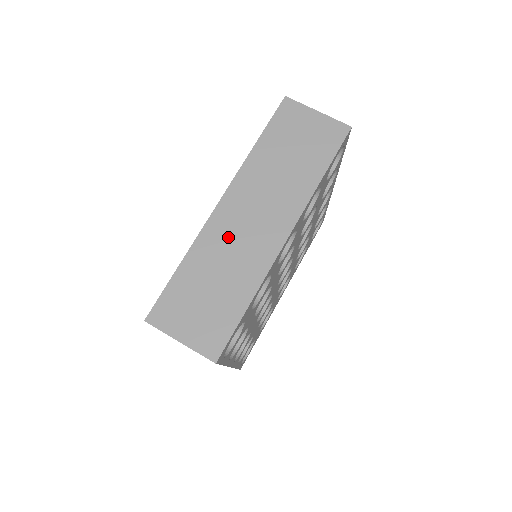
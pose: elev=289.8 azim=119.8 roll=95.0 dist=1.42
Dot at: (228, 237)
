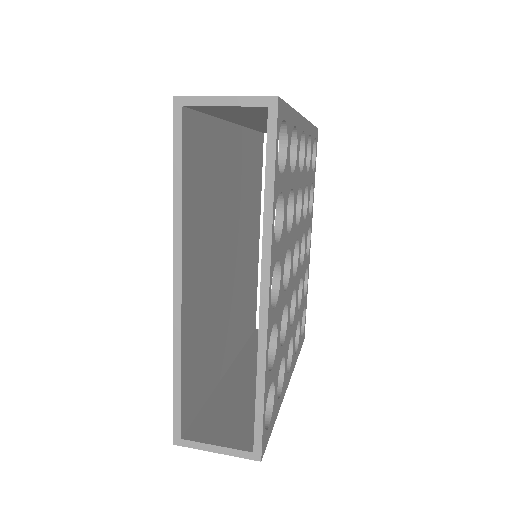
Dot at: occluded
